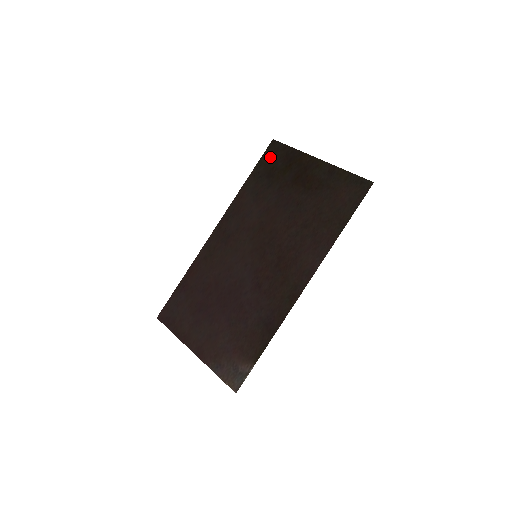
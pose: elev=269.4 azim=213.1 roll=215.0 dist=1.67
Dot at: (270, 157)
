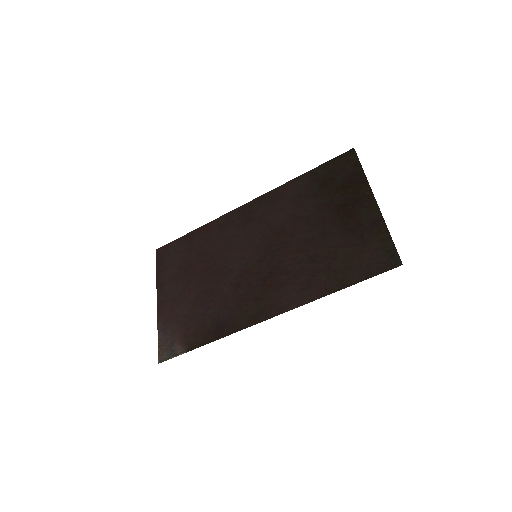
Dot at: (338, 165)
